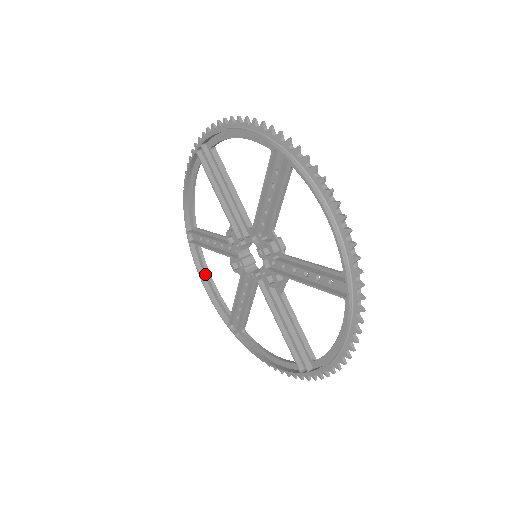
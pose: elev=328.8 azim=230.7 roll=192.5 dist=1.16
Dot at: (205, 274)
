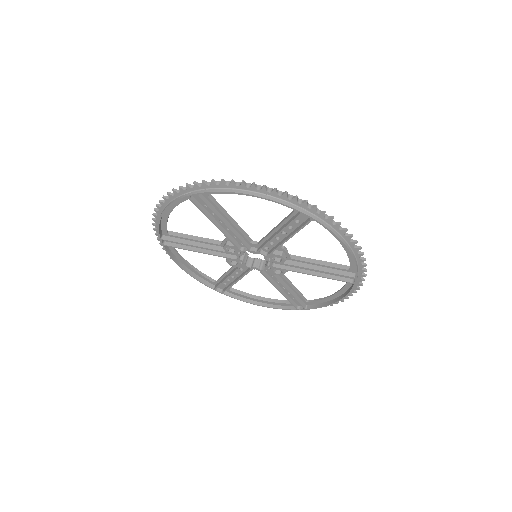
Dot at: (181, 260)
